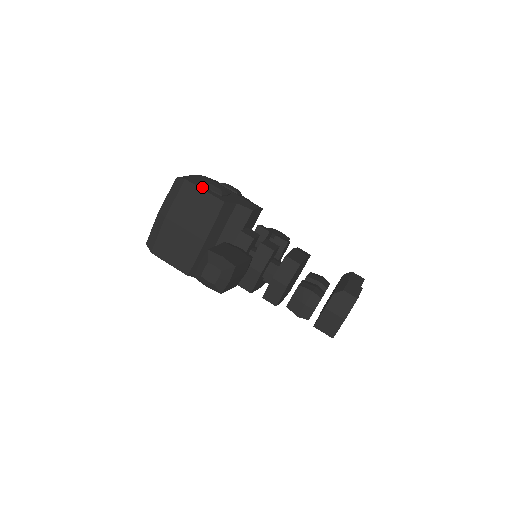
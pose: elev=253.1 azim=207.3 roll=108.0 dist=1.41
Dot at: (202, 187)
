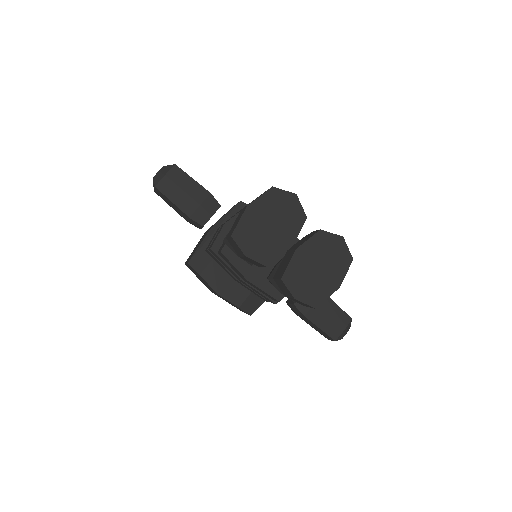
Dot at: occluded
